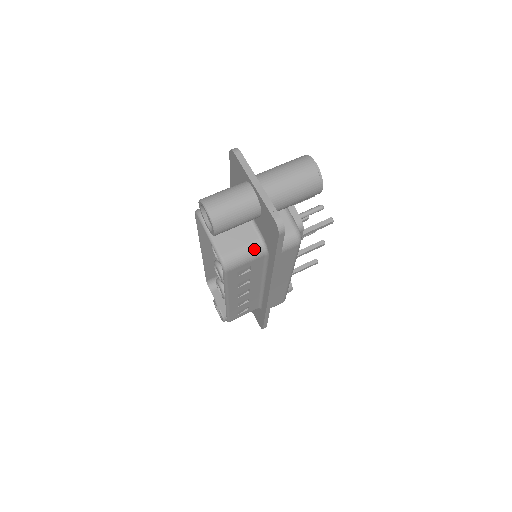
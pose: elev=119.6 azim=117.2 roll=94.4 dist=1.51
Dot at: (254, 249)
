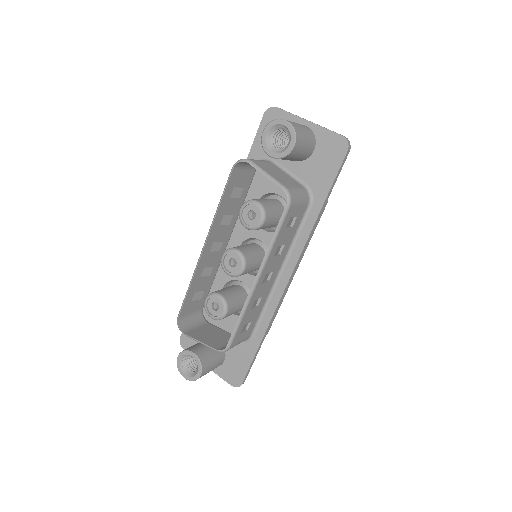
Dot at: (304, 192)
